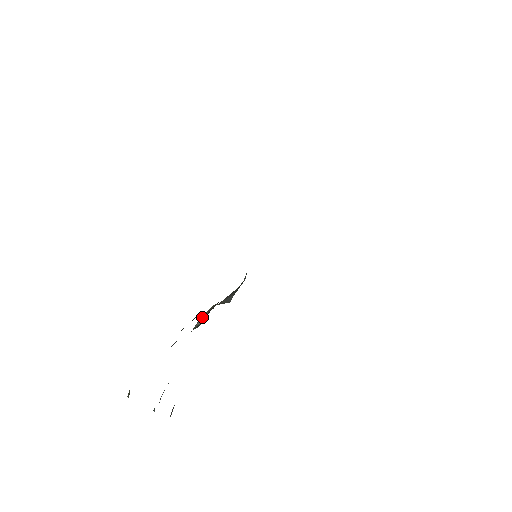
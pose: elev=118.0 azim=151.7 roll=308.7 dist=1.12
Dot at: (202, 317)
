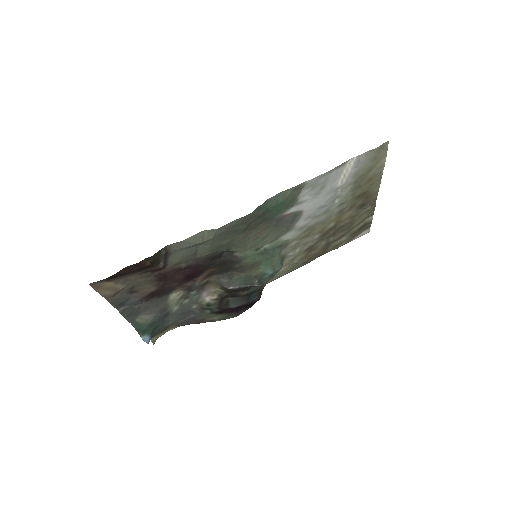
Dot at: (209, 295)
